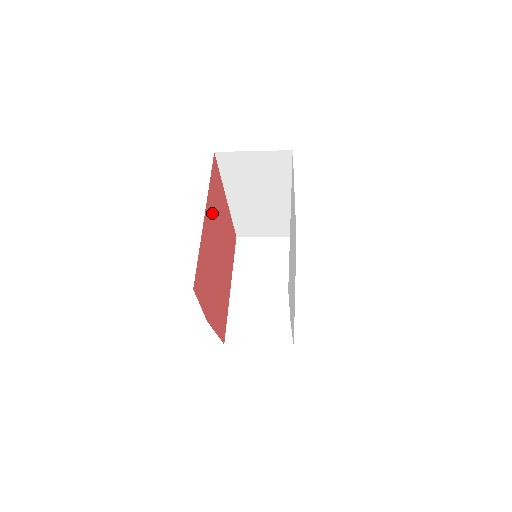
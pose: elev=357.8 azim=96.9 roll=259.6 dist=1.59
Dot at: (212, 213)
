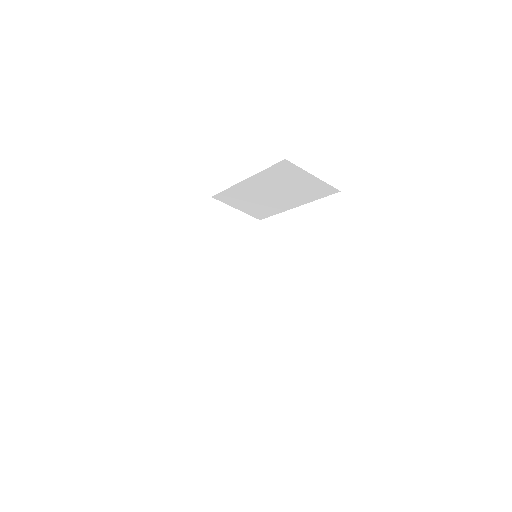
Dot at: occluded
